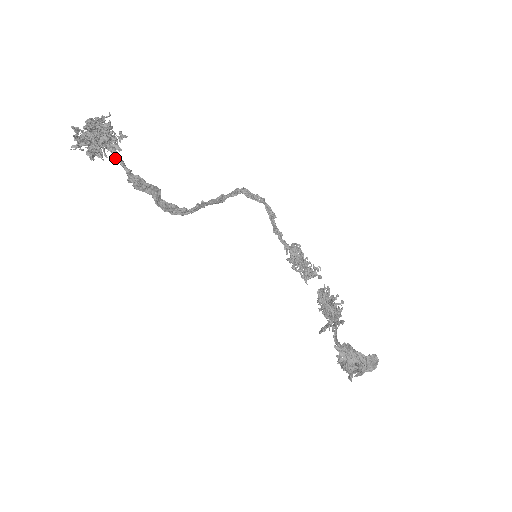
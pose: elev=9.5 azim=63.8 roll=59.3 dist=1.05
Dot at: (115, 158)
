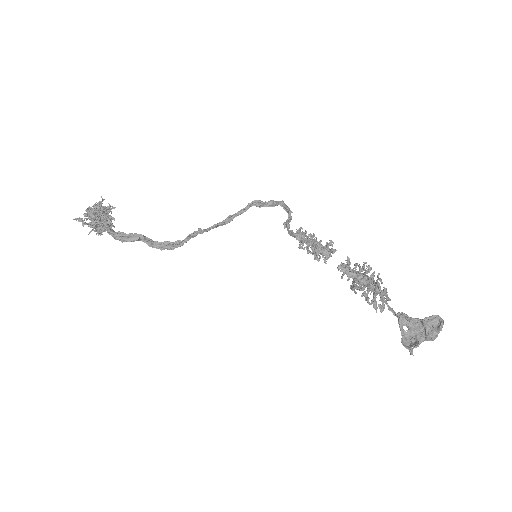
Dot at: occluded
